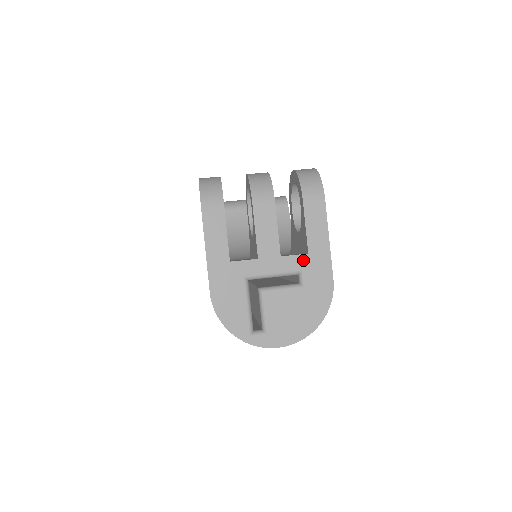
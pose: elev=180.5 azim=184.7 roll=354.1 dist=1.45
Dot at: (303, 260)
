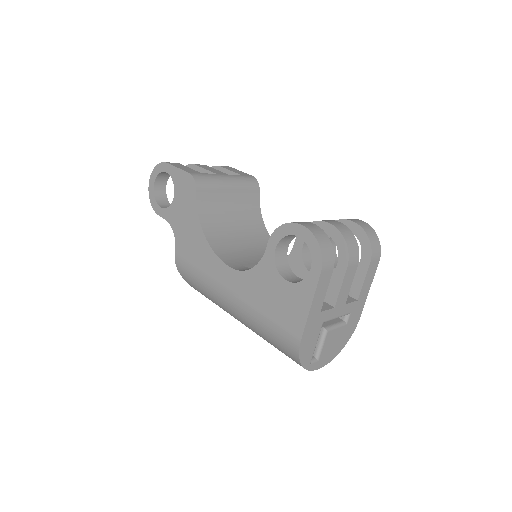
Dot at: (354, 305)
